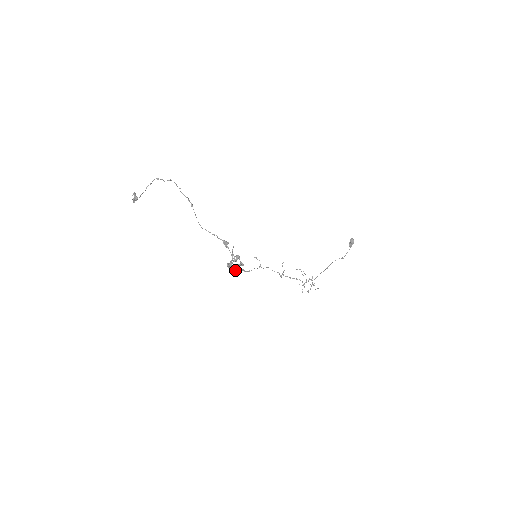
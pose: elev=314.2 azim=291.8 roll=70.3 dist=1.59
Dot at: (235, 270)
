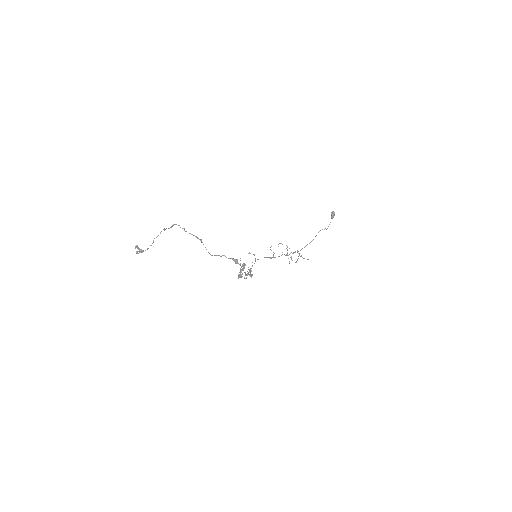
Dot at: (245, 278)
